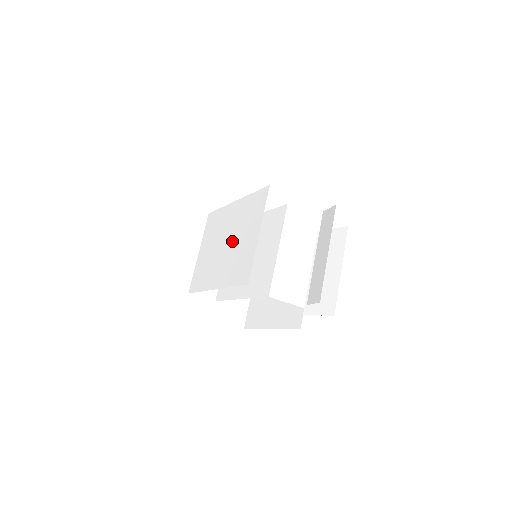
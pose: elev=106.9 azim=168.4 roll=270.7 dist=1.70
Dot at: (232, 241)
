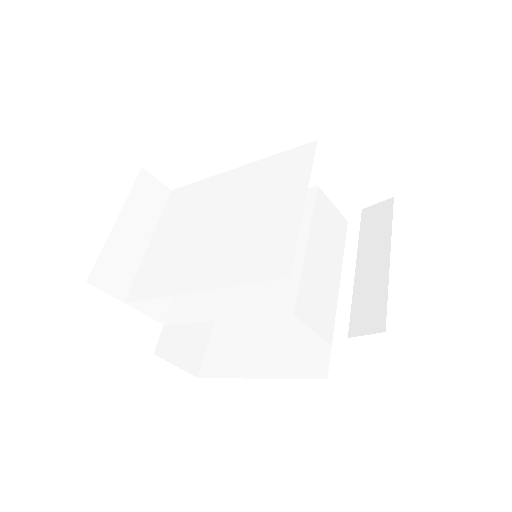
Dot at: (234, 219)
